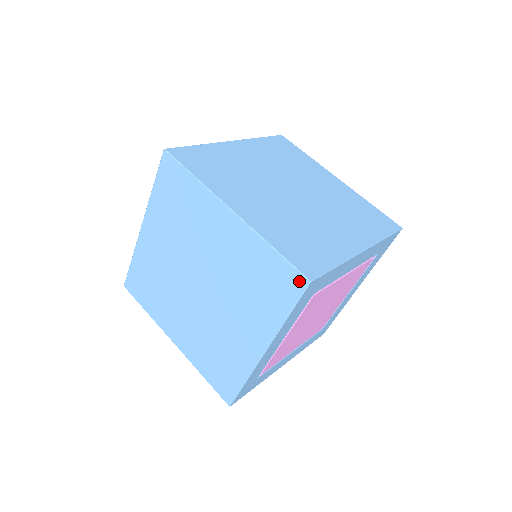
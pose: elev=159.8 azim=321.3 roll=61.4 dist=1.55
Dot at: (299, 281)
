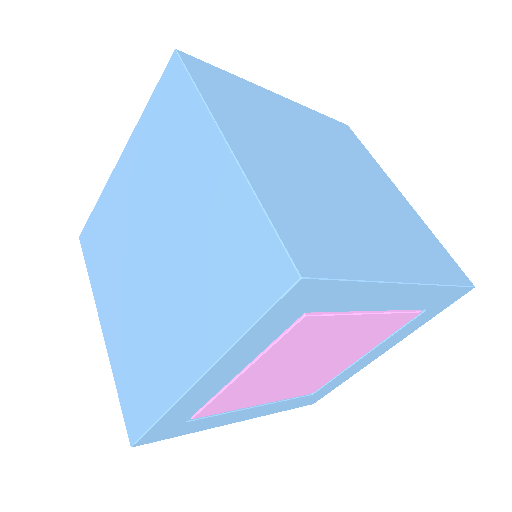
Dot at: (283, 273)
